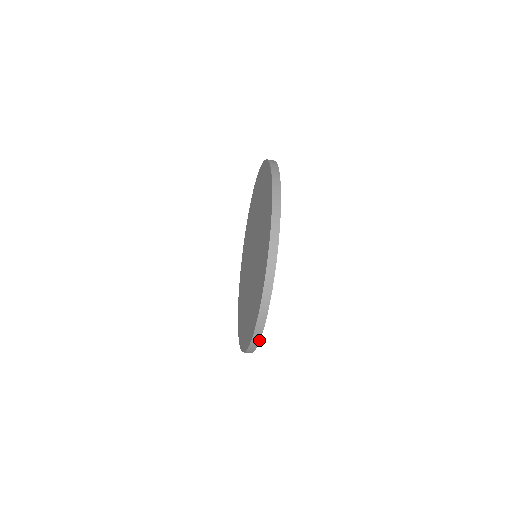
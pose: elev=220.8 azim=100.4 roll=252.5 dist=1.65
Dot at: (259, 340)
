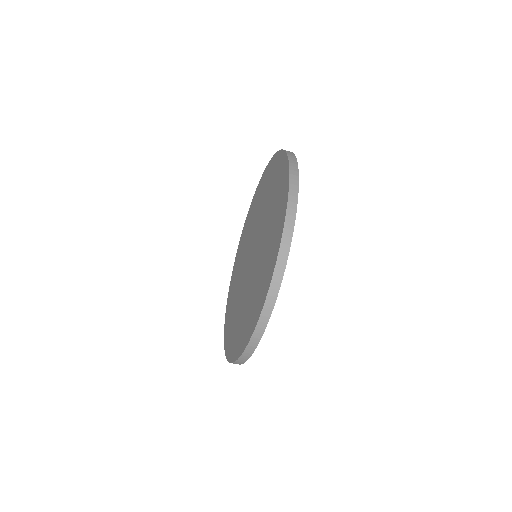
Dot at: (290, 242)
